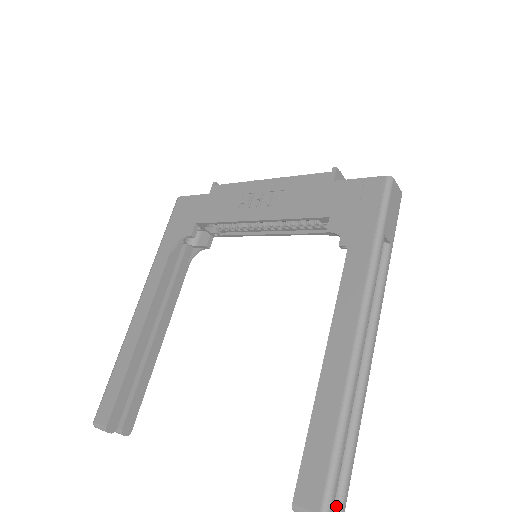
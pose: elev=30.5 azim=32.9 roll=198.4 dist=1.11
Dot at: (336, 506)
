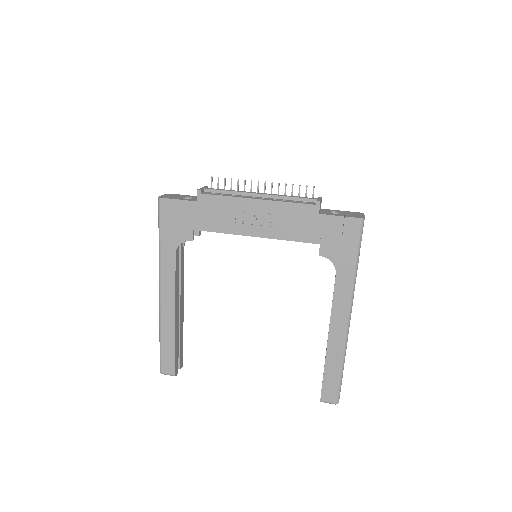
Dot at: occluded
